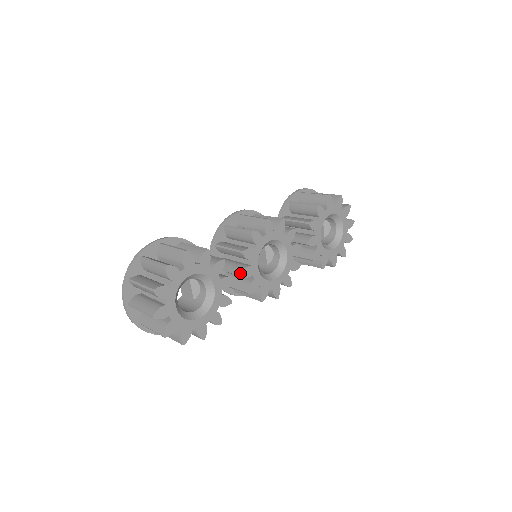
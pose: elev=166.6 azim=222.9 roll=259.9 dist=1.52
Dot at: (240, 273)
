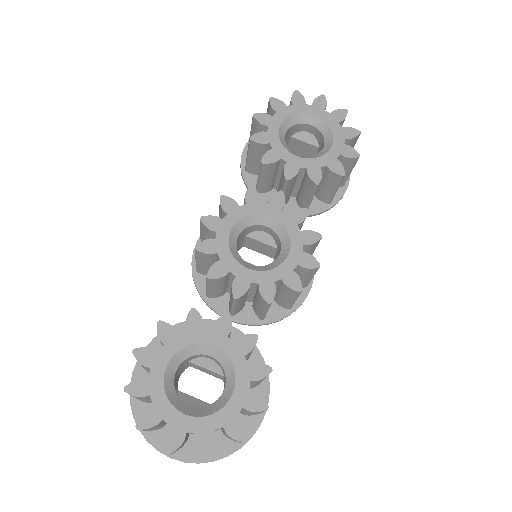
Dot at: (232, 298)
